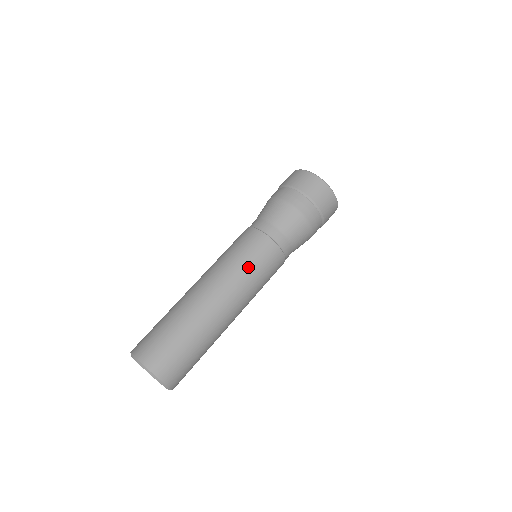
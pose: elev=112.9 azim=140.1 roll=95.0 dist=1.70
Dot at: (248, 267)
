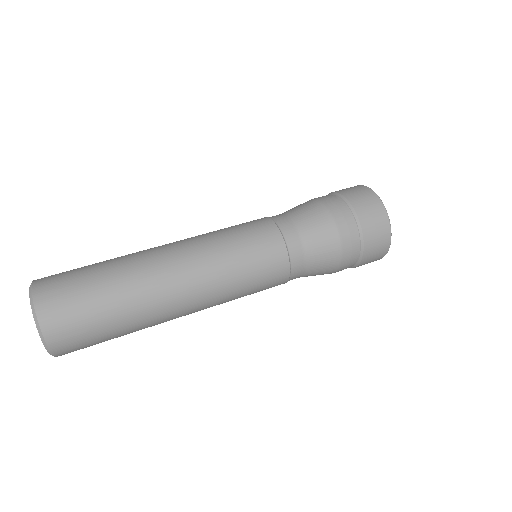
Dot at: occluded
